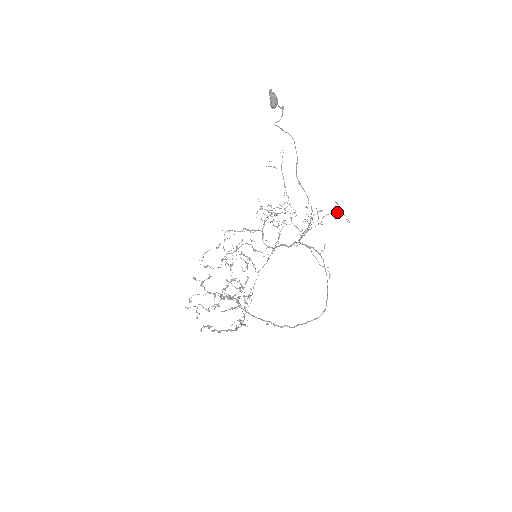
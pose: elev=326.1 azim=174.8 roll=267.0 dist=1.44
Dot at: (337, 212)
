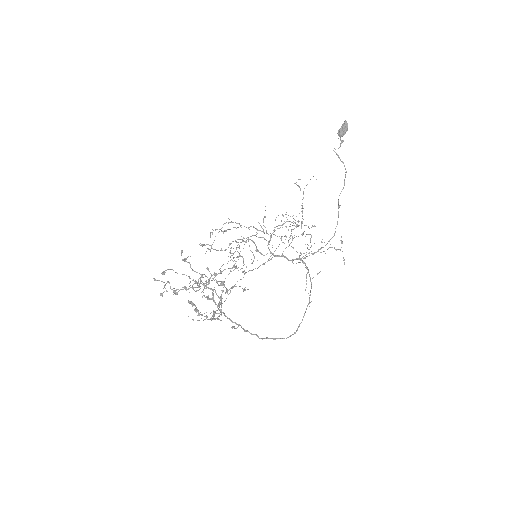
Dot at: (338, 249)
